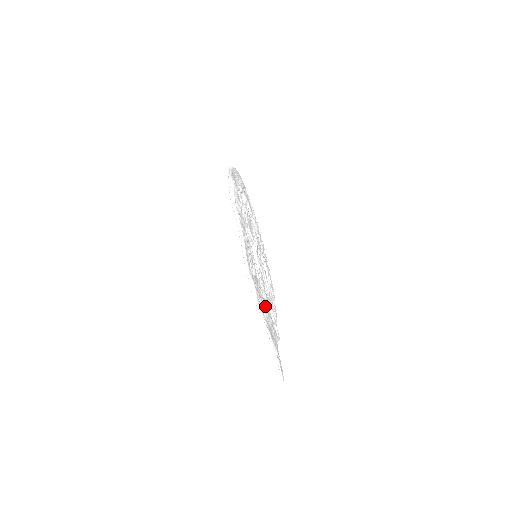
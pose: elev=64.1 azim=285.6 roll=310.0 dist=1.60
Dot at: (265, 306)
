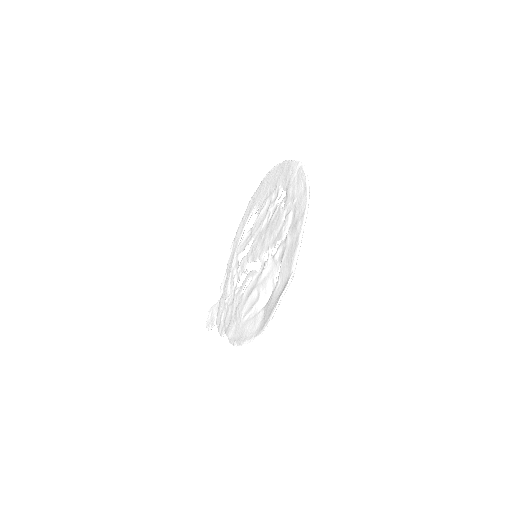
Dot at: occluded
